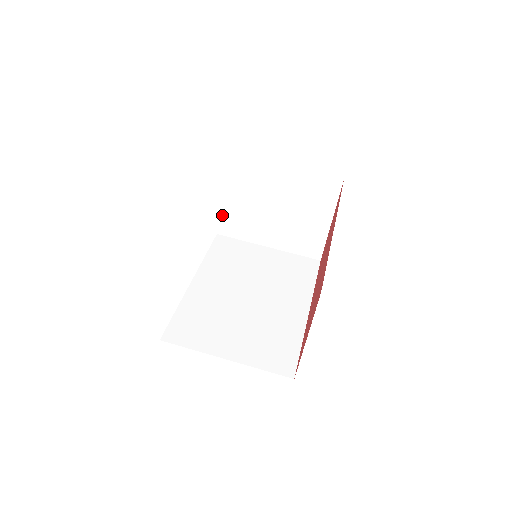
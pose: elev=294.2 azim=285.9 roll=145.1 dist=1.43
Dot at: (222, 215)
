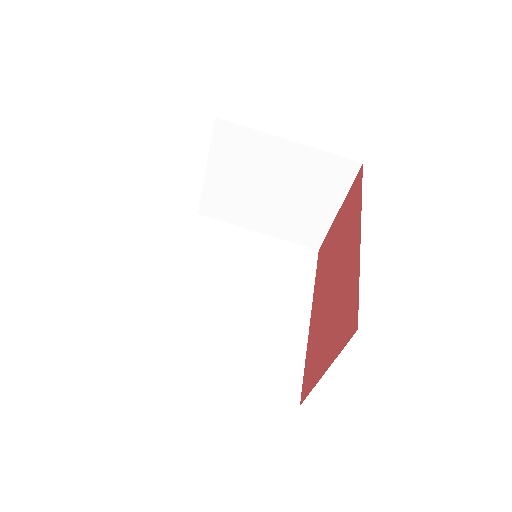
Dot at: (206, 193)
